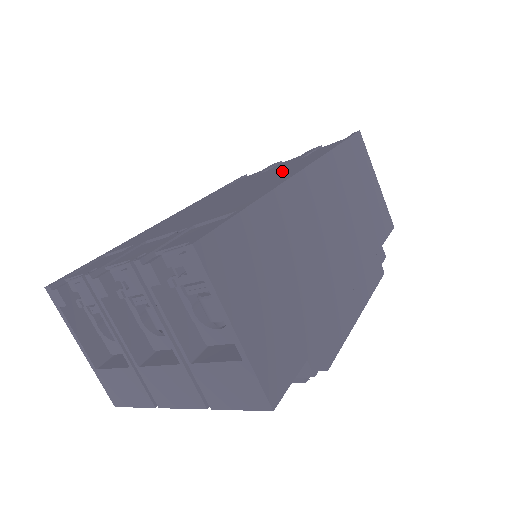
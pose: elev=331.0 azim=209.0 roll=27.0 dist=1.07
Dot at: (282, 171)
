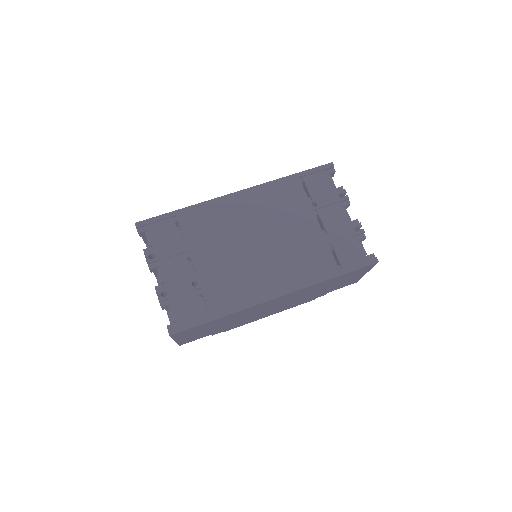
Dot at: (292, 263)
